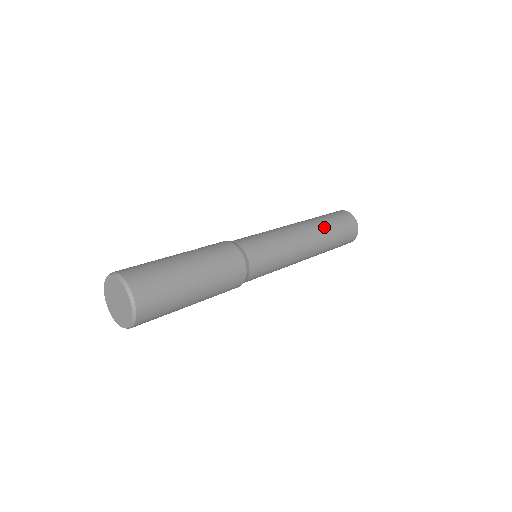
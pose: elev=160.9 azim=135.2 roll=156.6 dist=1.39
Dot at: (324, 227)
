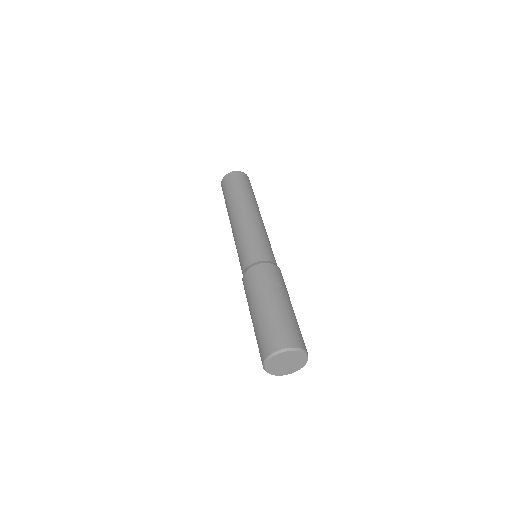
Dot at: occluded
